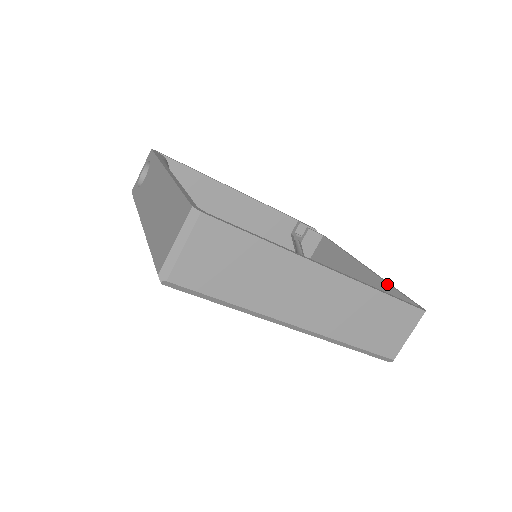
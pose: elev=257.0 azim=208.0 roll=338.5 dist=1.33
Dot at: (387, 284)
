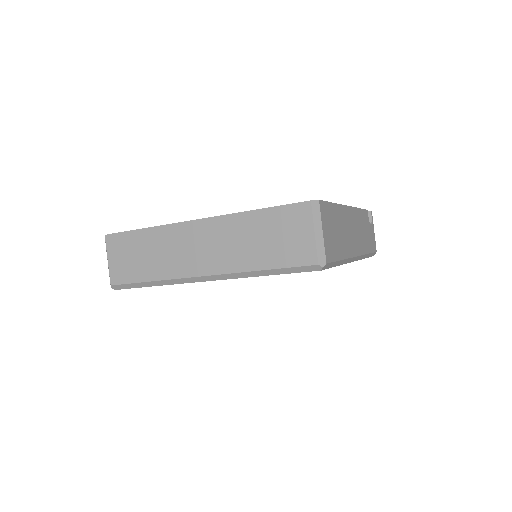
Dot at: occluded
